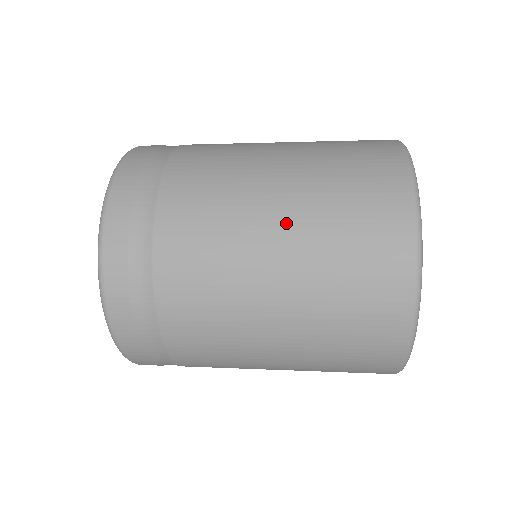
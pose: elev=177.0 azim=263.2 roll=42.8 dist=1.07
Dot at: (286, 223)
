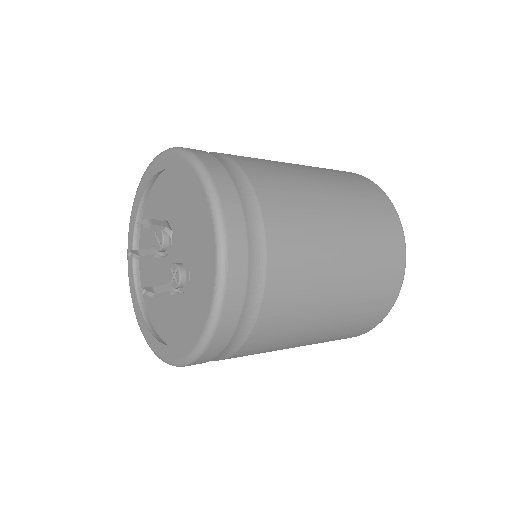
Dot at: (344, 220)
